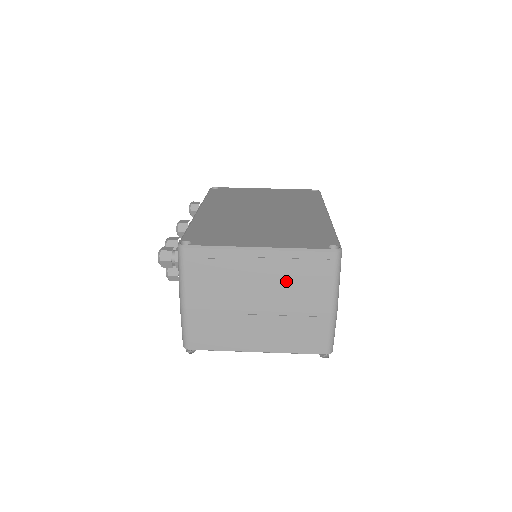
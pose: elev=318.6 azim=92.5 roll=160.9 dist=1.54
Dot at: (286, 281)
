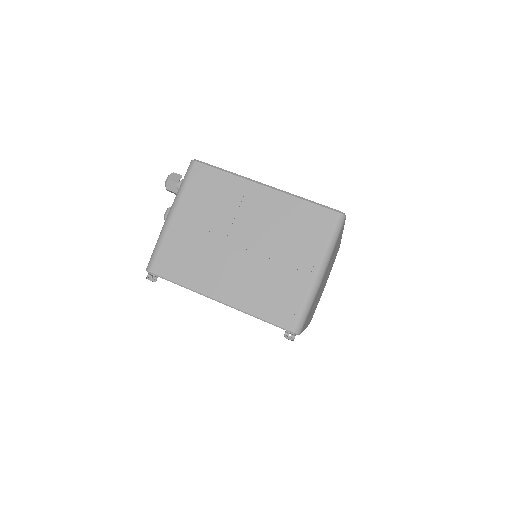
Dot at: (279, 227)
